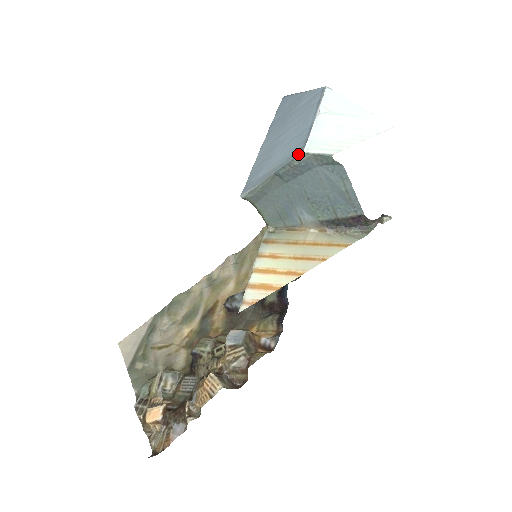
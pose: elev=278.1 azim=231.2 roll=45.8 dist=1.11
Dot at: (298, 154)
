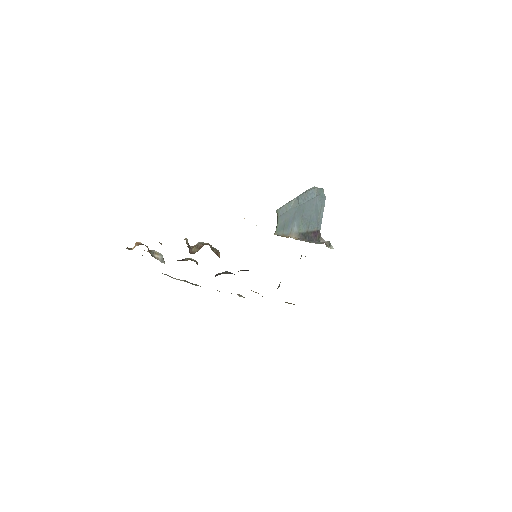
Dot at: (312, 188)
